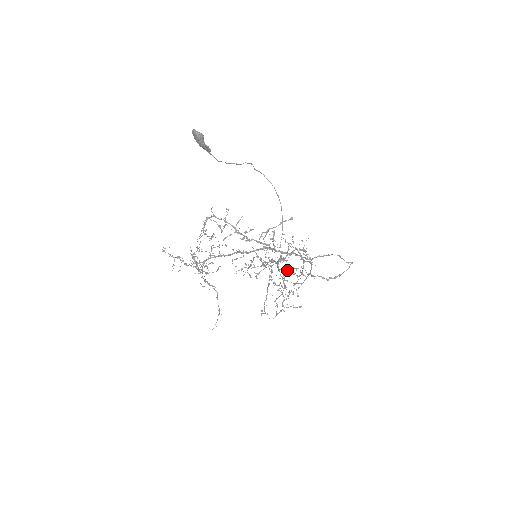
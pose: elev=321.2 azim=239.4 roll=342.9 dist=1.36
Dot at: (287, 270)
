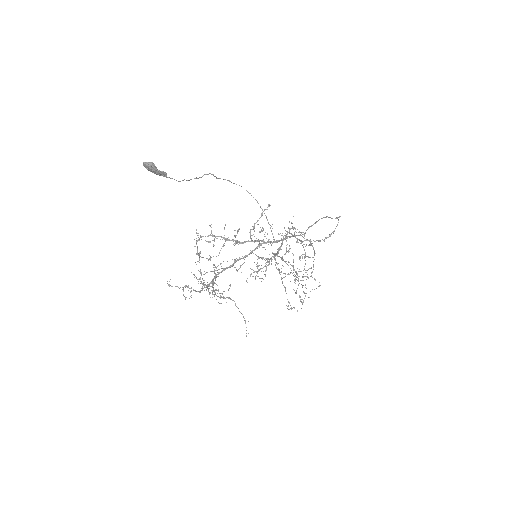
Dot at: occluded
